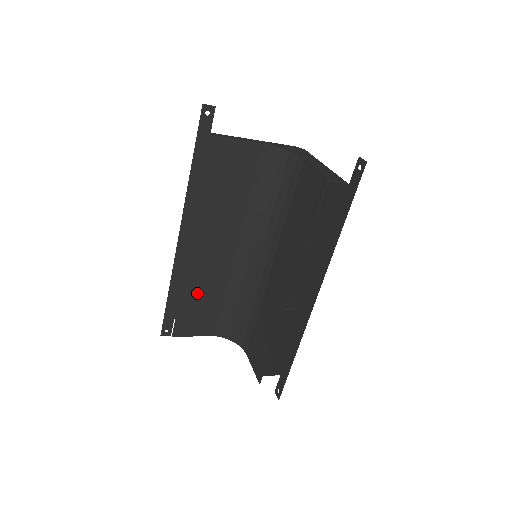
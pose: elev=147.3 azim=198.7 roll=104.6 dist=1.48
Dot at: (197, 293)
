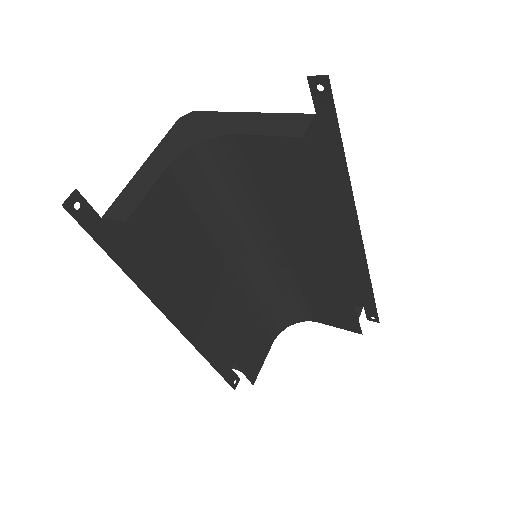
Dot at: (240, 339)
